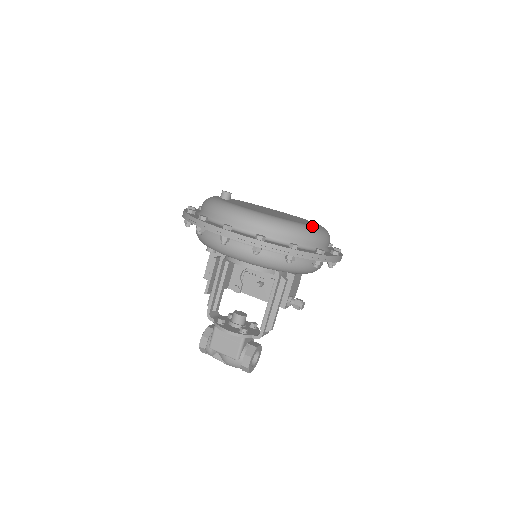
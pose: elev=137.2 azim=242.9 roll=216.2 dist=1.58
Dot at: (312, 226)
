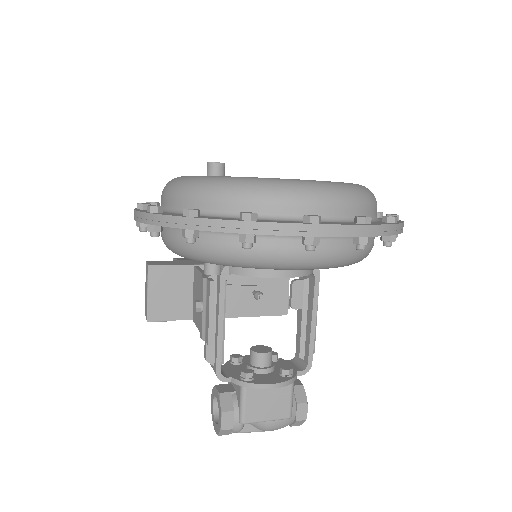
Dot at: occluded
